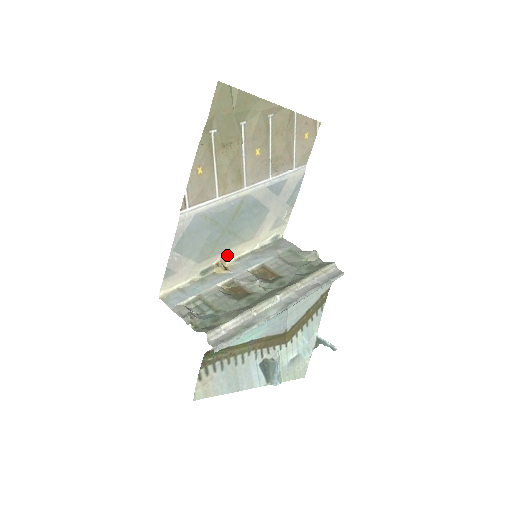
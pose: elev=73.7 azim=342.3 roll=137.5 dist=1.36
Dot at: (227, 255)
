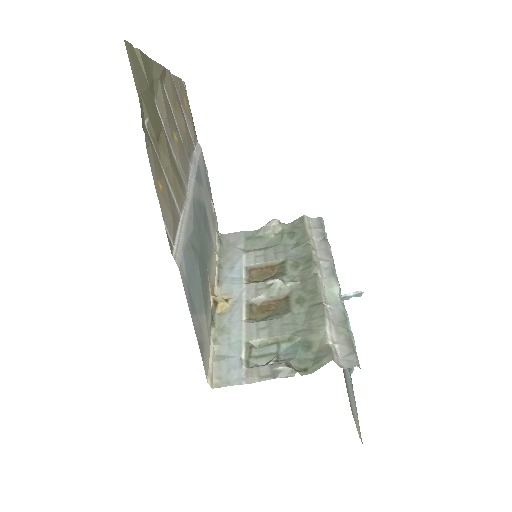
Dot at: (211, 285)
